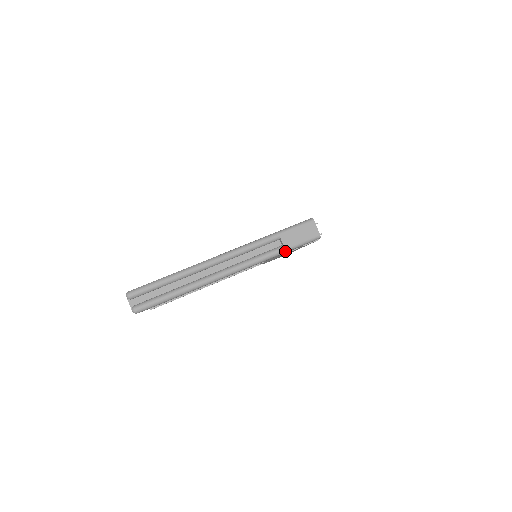
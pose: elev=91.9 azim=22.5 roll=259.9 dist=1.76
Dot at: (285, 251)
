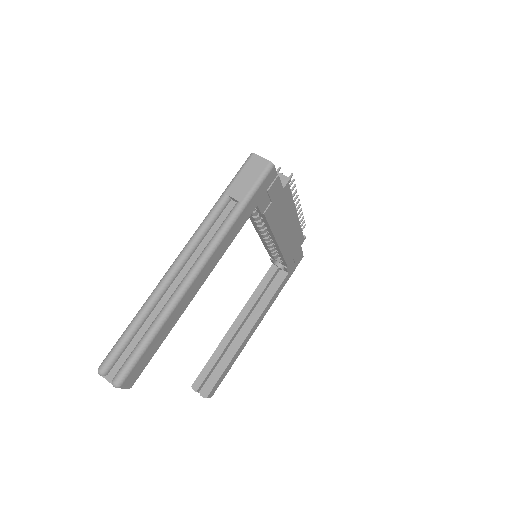
Dot at: (243, 205)
